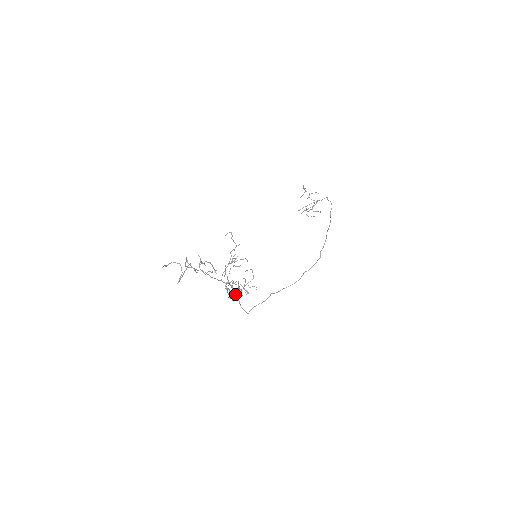
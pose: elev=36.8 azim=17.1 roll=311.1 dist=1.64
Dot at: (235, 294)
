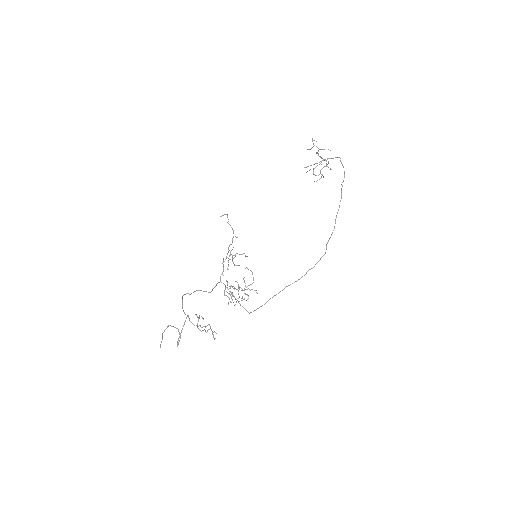
Dot at: occluded
